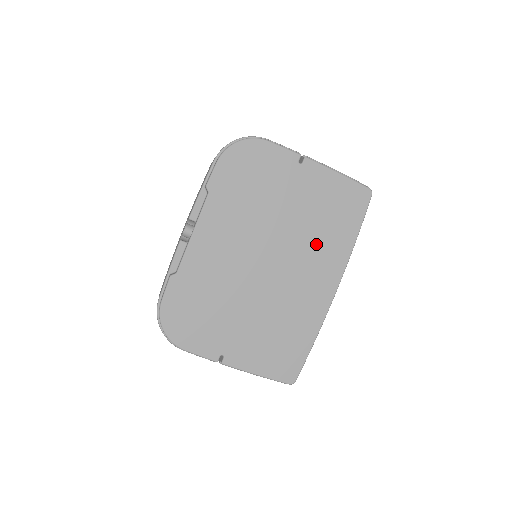
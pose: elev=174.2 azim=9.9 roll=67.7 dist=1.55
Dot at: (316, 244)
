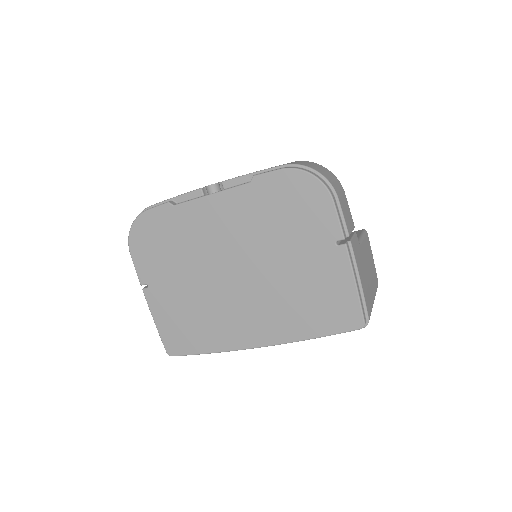
Dot at: (280, 305)
